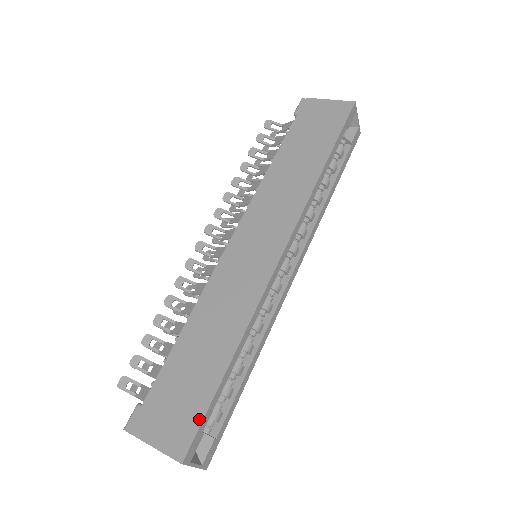
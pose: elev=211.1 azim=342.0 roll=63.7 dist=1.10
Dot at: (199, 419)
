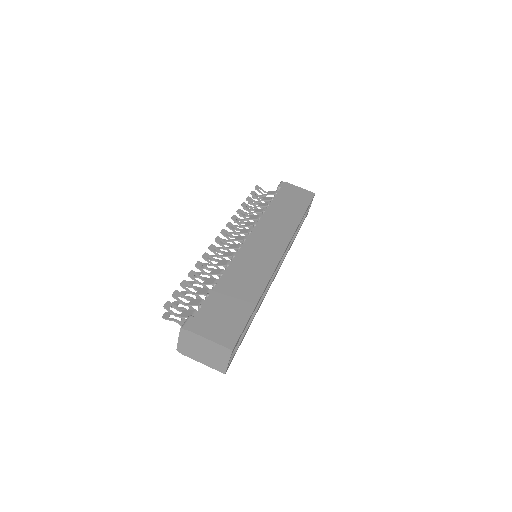
Dot at: (241, 328)
